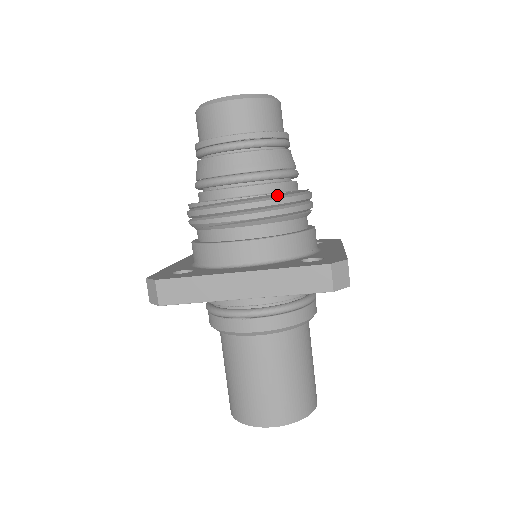
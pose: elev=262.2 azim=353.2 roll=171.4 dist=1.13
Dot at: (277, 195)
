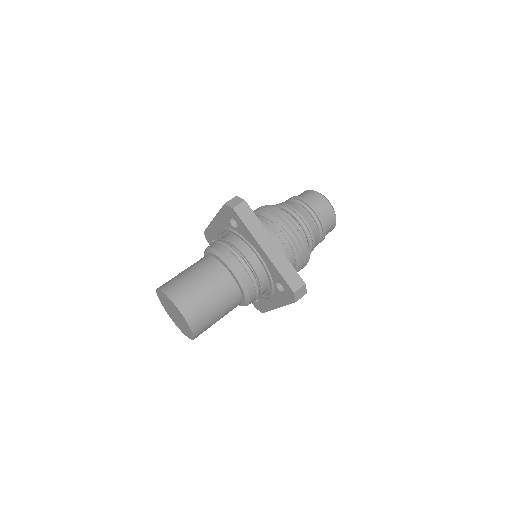
Dot at: (306, 246)
